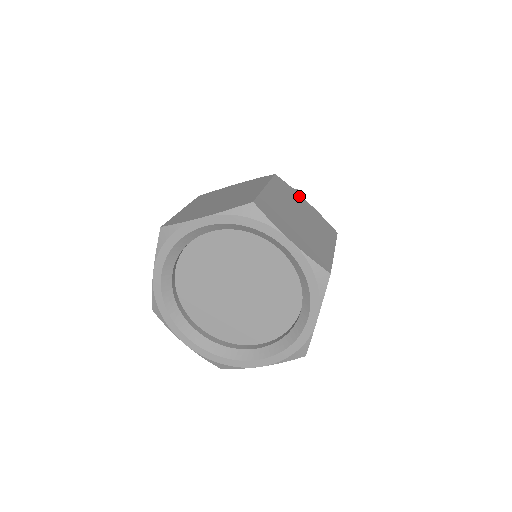
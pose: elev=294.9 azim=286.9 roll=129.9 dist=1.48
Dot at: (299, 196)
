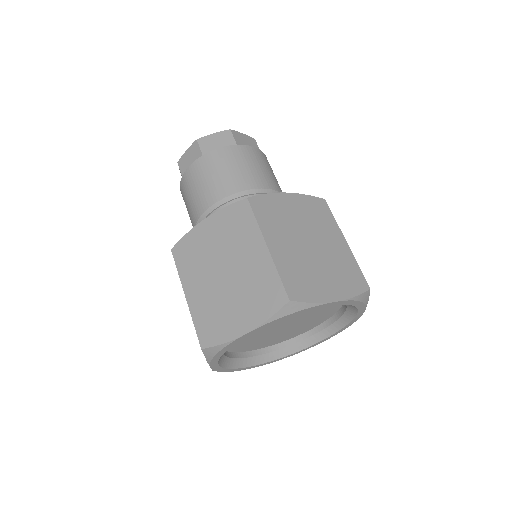
Dot at: (278, 198)
